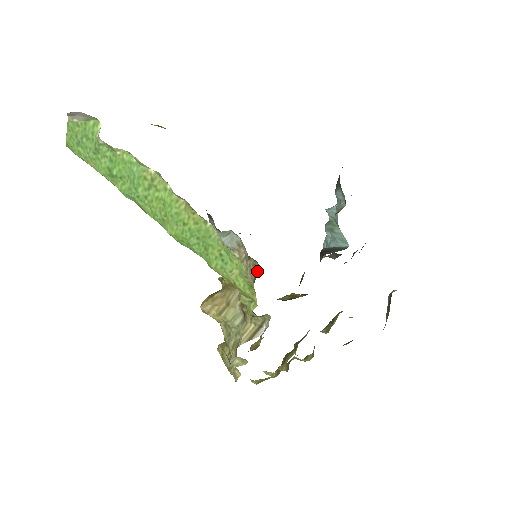
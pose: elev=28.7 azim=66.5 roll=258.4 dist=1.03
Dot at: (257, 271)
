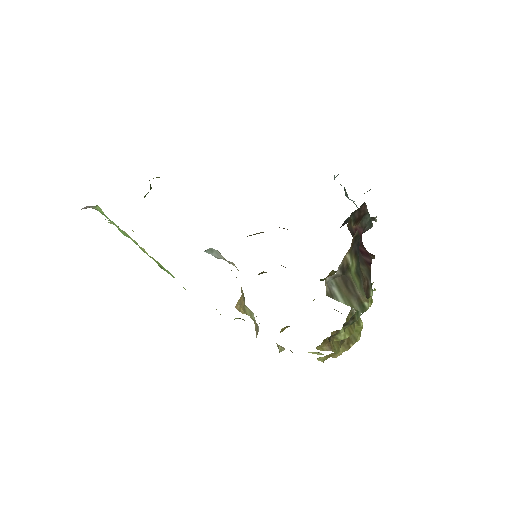
Dot at: occluded
